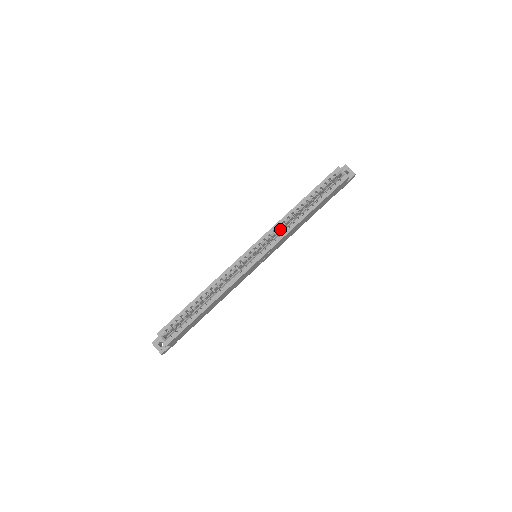
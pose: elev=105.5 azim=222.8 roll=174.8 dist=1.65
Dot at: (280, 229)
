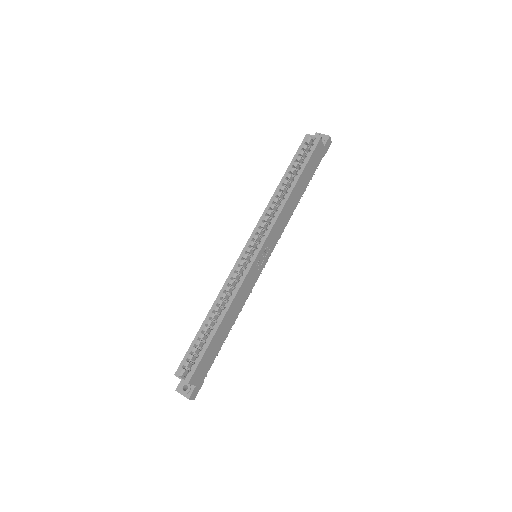
Dot at: occluded
